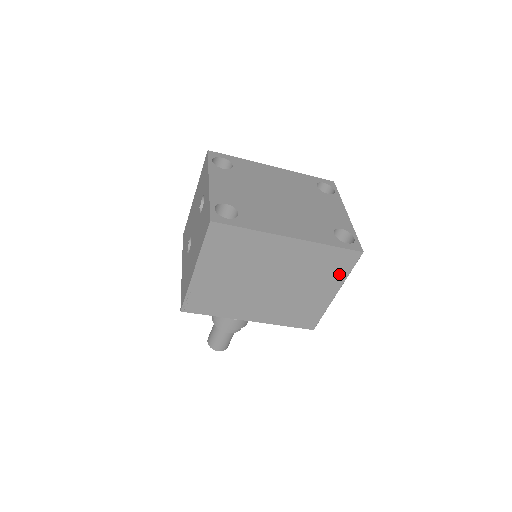
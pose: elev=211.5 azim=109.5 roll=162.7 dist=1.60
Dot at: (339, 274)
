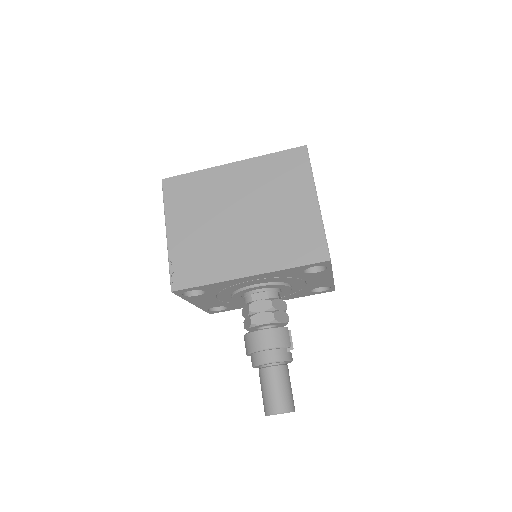
Dot at: (302, 177)
